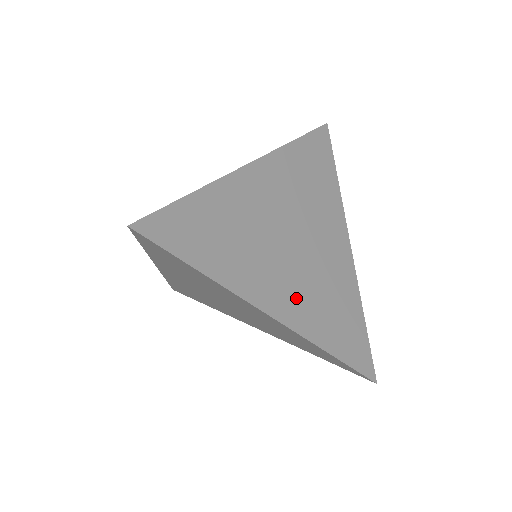
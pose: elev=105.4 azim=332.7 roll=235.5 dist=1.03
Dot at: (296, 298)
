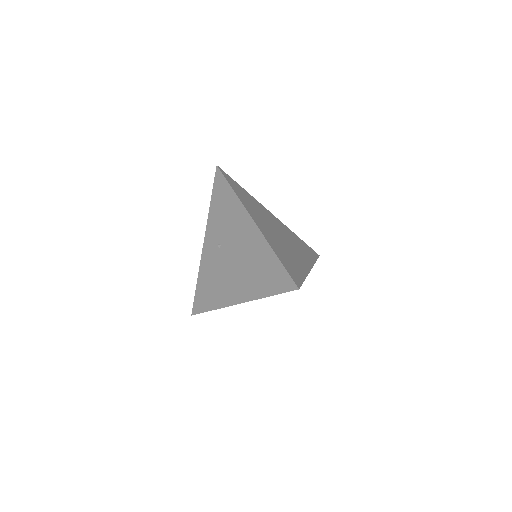
Dot at: (301, 255)
